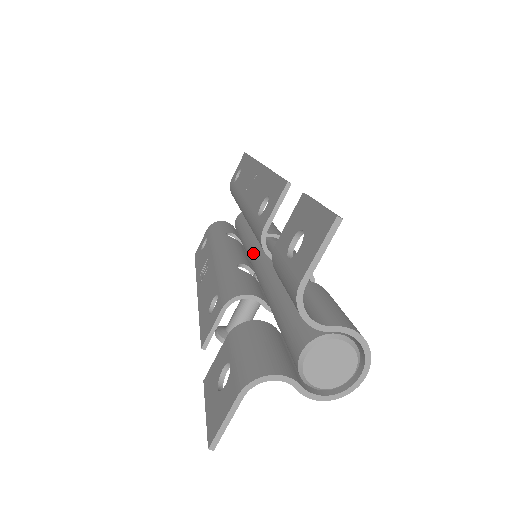
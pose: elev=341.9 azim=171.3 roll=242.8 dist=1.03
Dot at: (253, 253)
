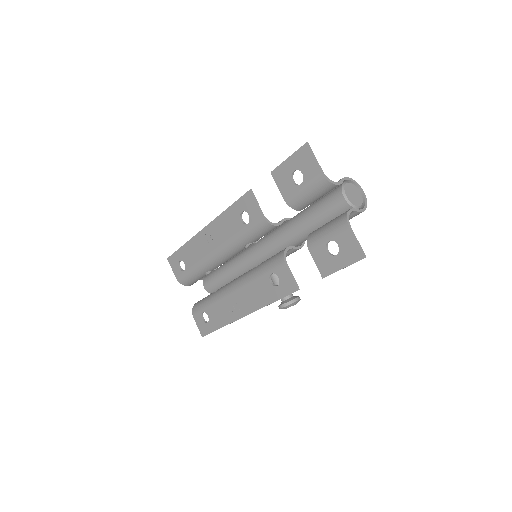
Dot at: (254, 256)
